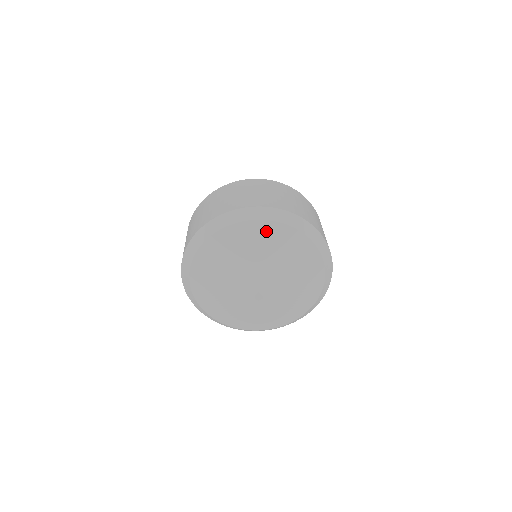
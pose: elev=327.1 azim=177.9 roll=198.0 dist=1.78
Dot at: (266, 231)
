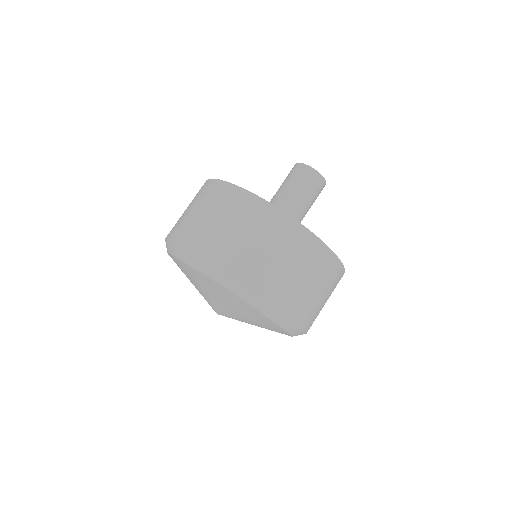
Dot at: (214, 286)
